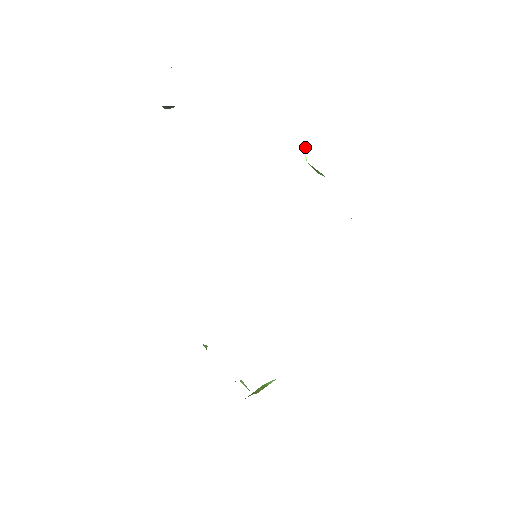
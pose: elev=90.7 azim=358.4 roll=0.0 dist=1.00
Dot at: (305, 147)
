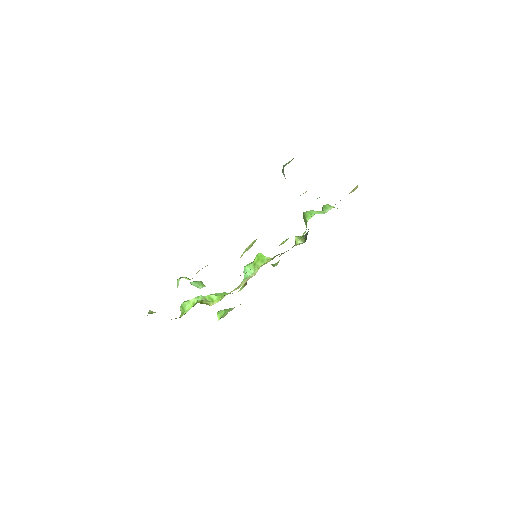
Dot at: occluded
